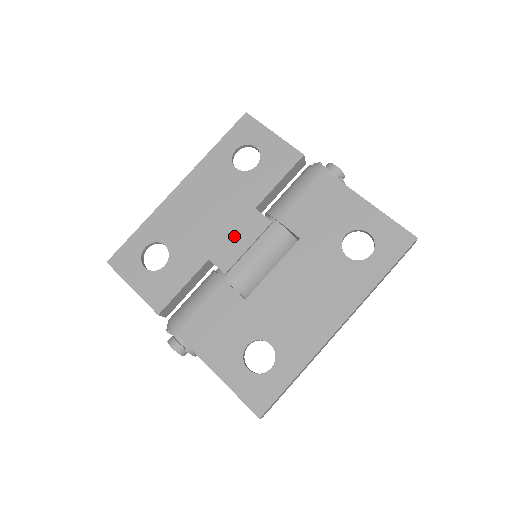
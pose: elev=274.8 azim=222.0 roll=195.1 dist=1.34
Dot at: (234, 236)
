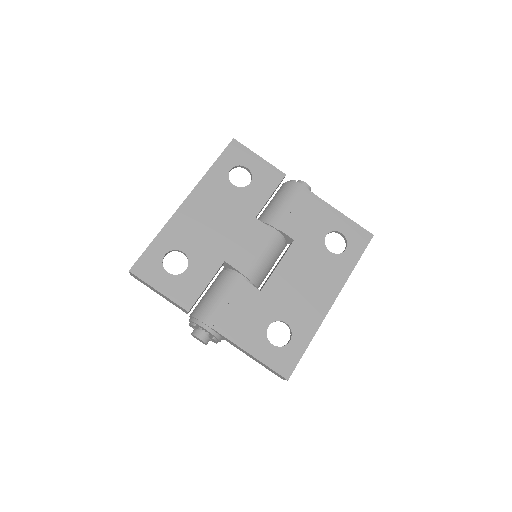
Dot at: (242, 241)
